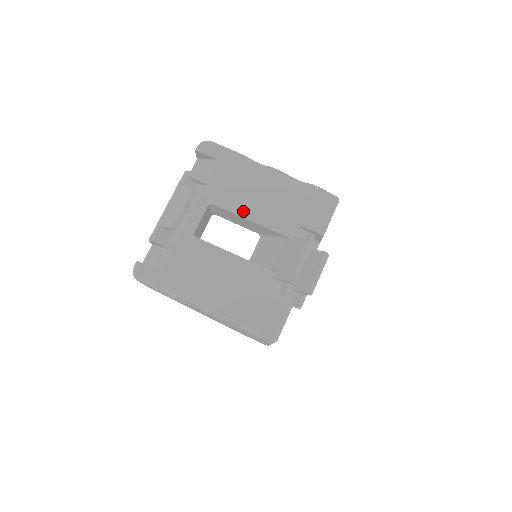
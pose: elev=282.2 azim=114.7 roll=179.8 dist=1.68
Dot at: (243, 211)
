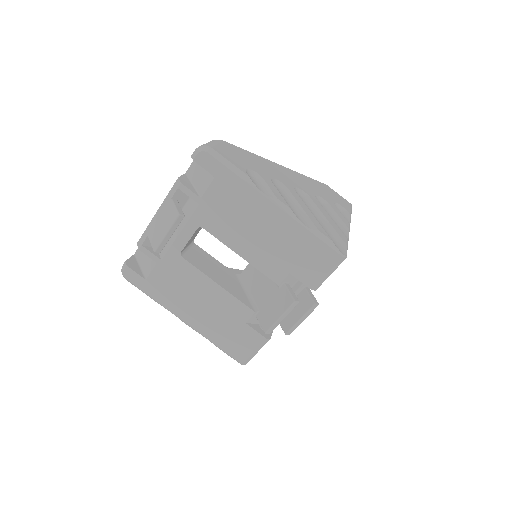
Dot at: (234, 244)
